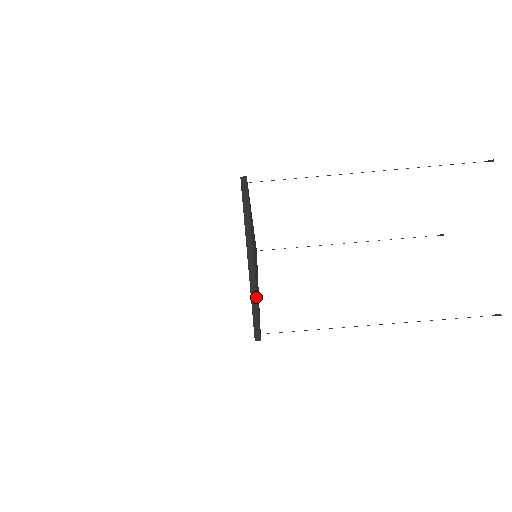
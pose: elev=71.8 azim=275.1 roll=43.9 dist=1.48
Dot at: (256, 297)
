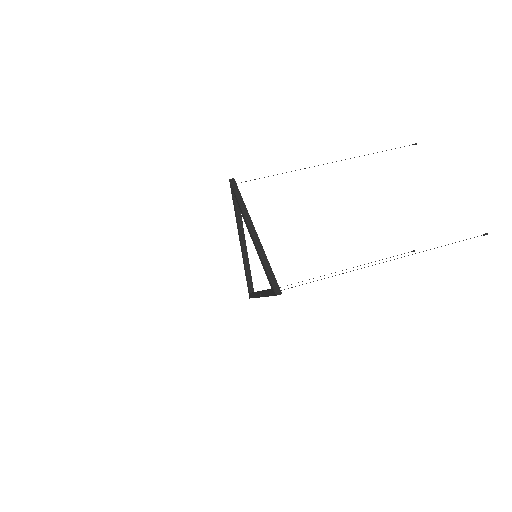
Dot at: (266, 258)
